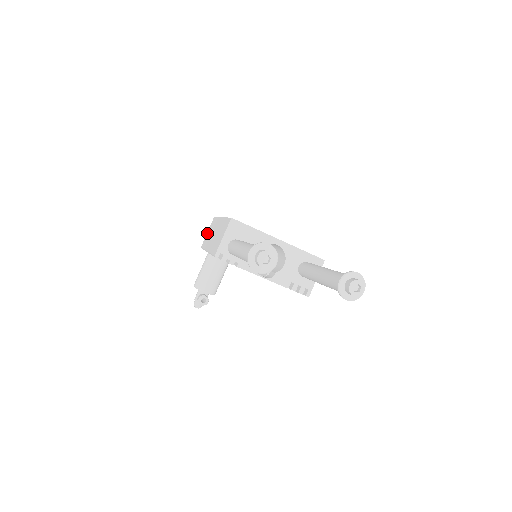
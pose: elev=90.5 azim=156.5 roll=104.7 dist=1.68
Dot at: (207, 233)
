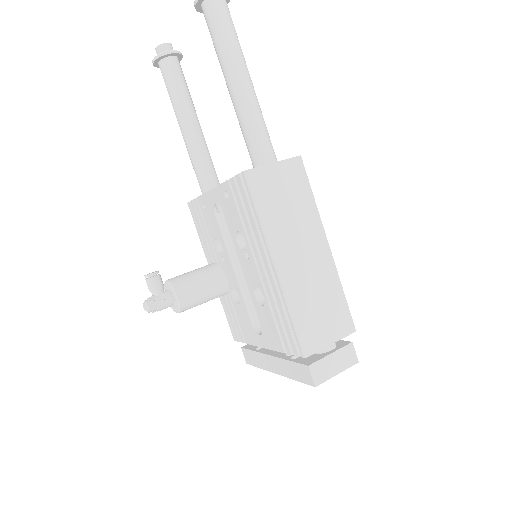
Dot at: occluded
